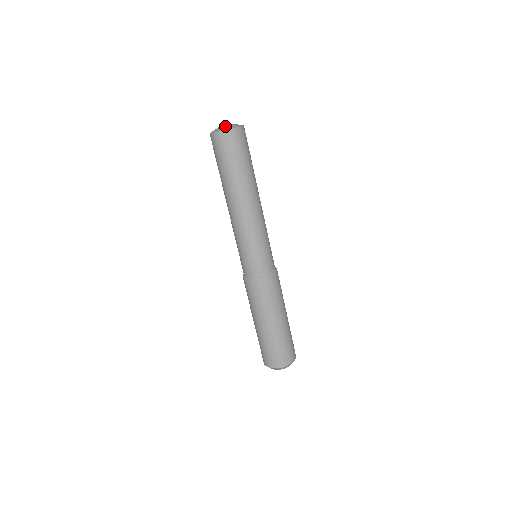
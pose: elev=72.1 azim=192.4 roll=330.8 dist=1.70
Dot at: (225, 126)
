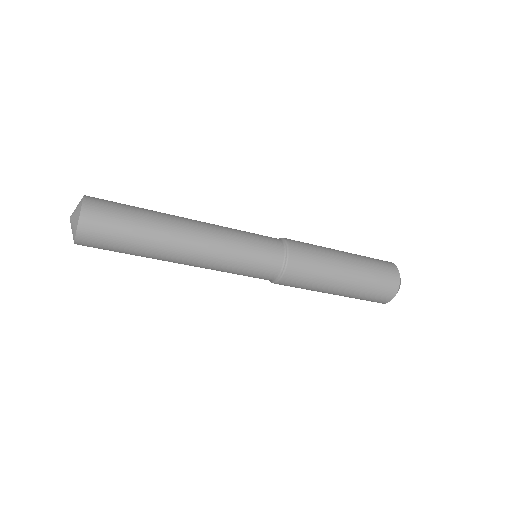
Dot at: (73, 224)
